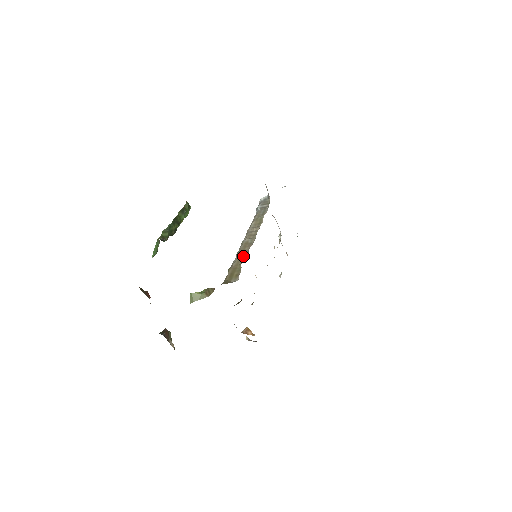
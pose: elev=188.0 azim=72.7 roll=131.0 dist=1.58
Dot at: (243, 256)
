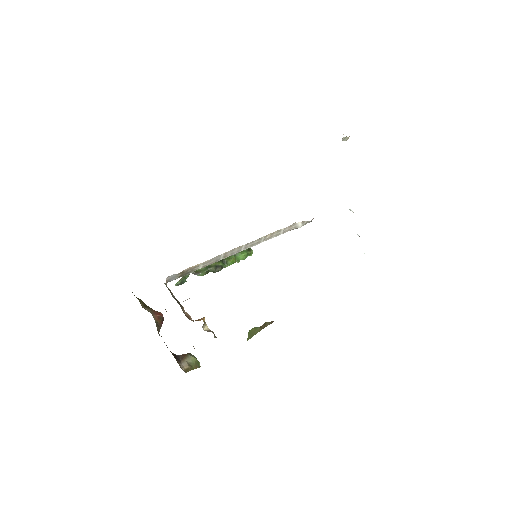
Dot at: occluded
